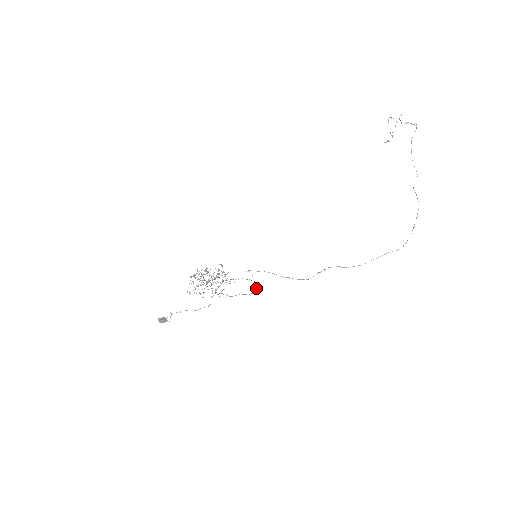
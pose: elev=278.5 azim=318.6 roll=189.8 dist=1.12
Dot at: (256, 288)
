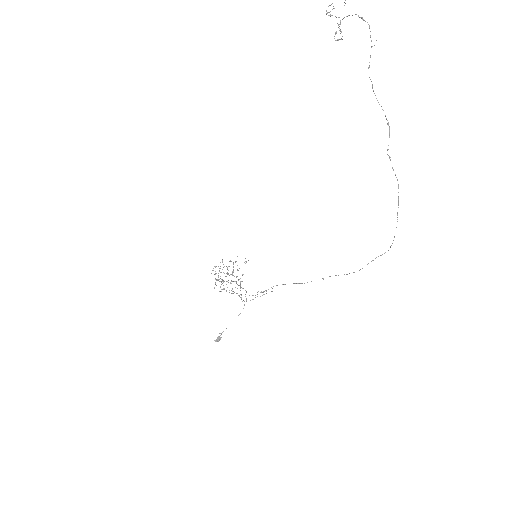
Dot at: occluded
